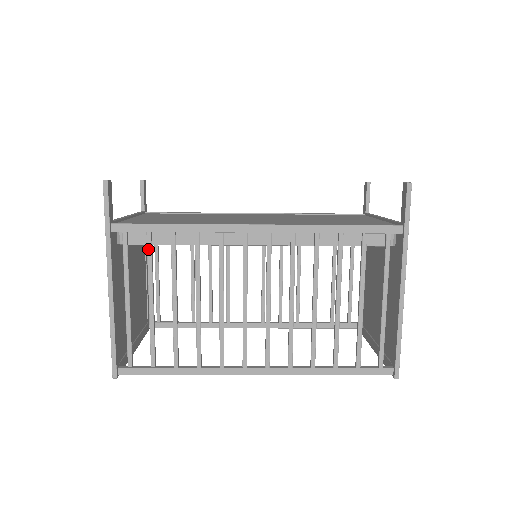
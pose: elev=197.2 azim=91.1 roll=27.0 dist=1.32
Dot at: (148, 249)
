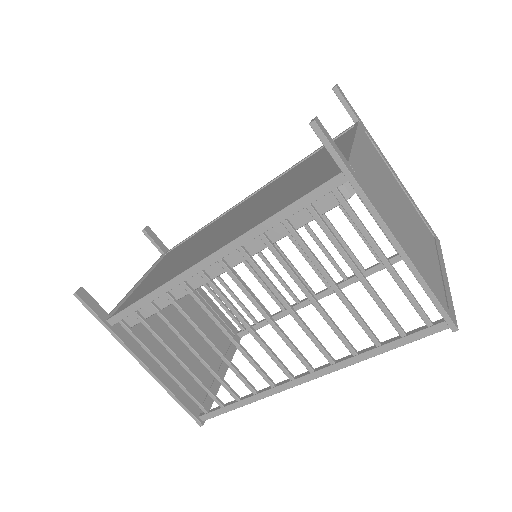
Dot at: (144, 325)
